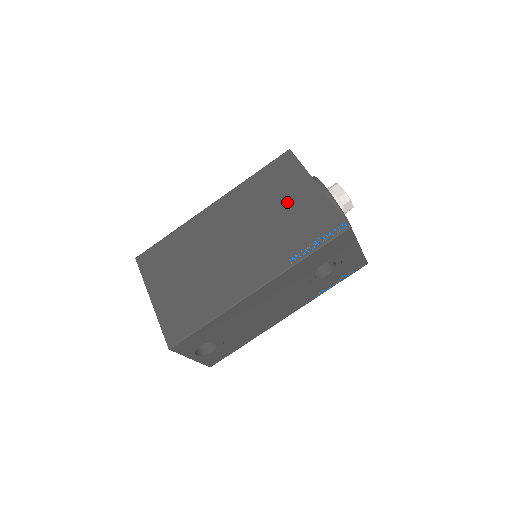
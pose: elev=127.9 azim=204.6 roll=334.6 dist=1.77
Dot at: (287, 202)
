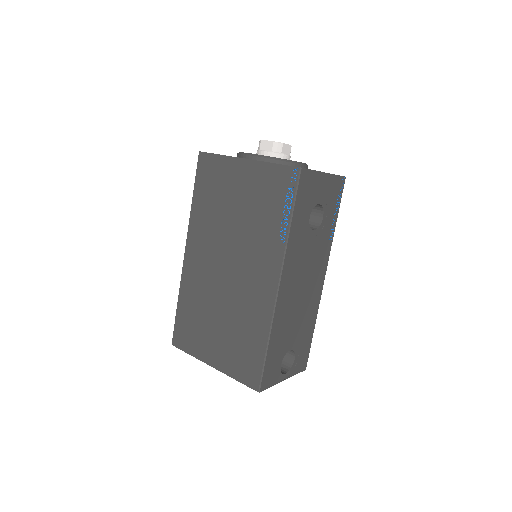
Dot at: (236, 195)
